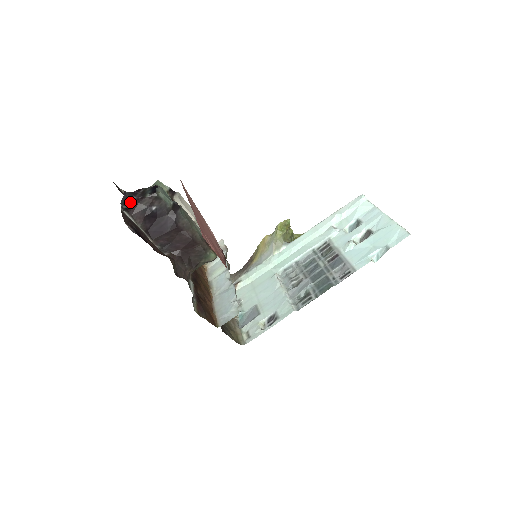
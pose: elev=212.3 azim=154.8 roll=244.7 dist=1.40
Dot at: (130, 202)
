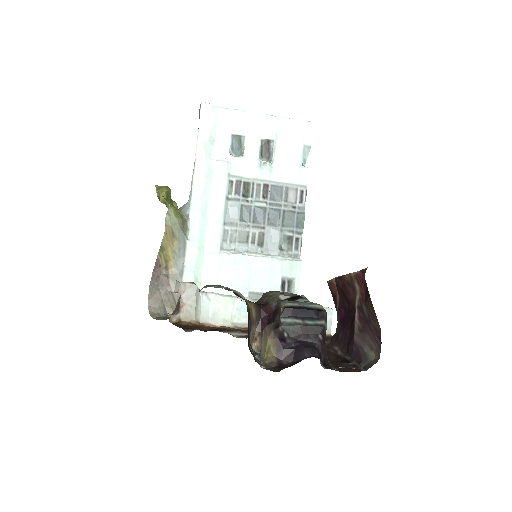
Dot at: (320, 356)
